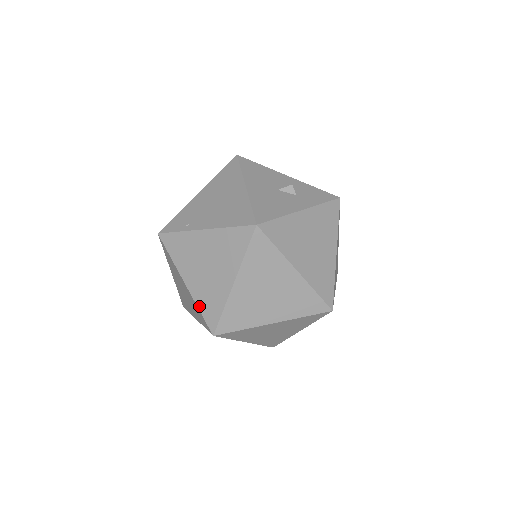
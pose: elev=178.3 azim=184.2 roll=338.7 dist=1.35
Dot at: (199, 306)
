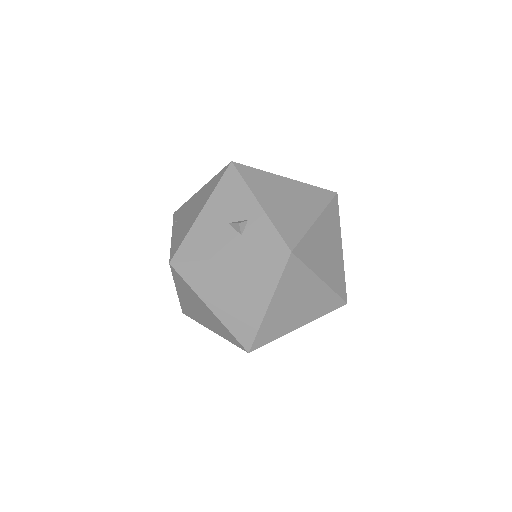
Dot at: occluded
